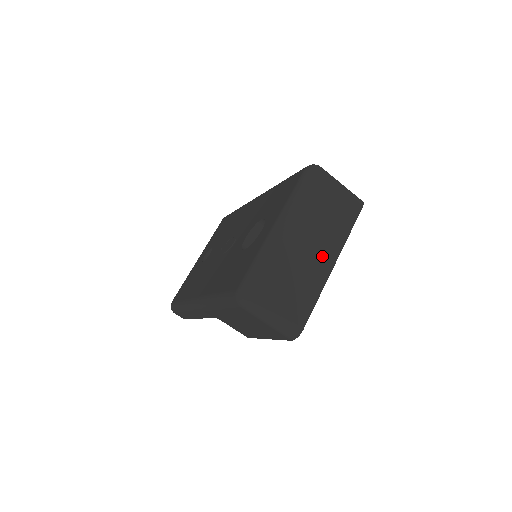
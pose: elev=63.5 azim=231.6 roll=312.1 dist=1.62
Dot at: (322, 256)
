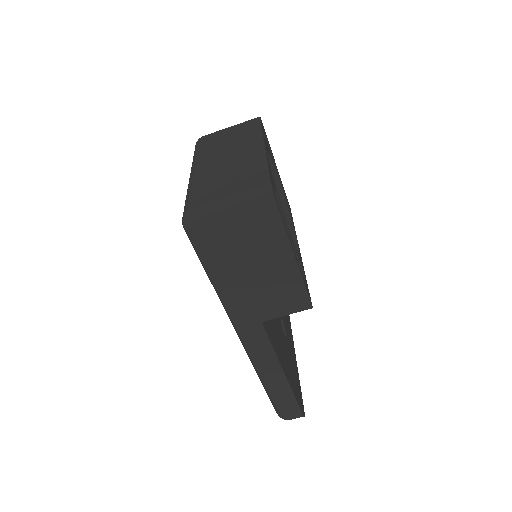
Dot at: (246, 151)
